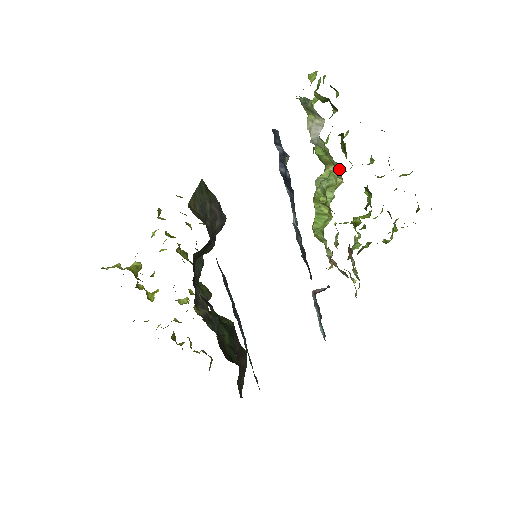
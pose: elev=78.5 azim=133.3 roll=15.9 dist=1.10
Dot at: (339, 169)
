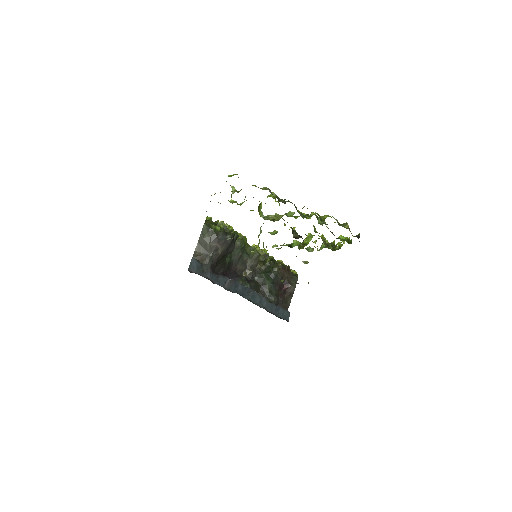
Dot at: occluded
